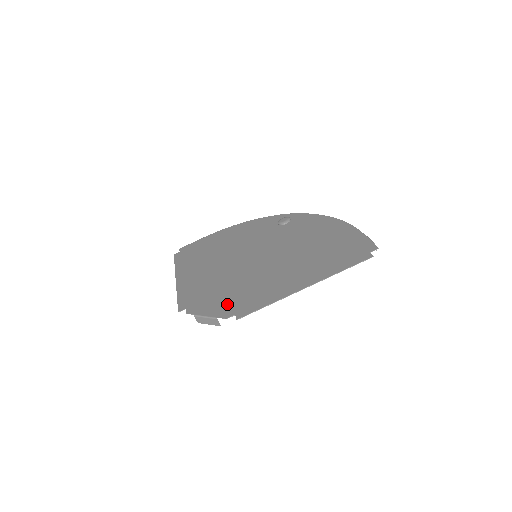
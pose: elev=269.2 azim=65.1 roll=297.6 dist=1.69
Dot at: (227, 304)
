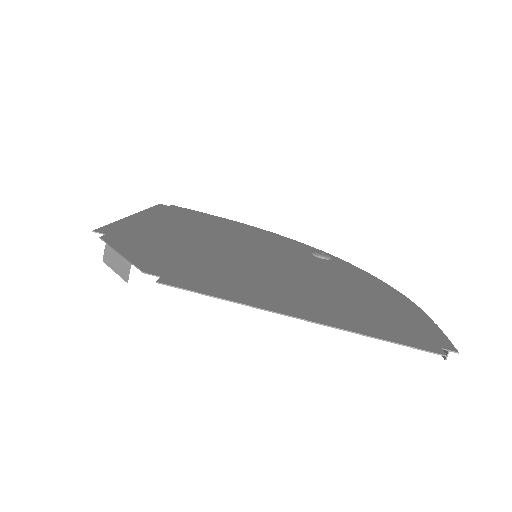
Dot at: (165, 262)
